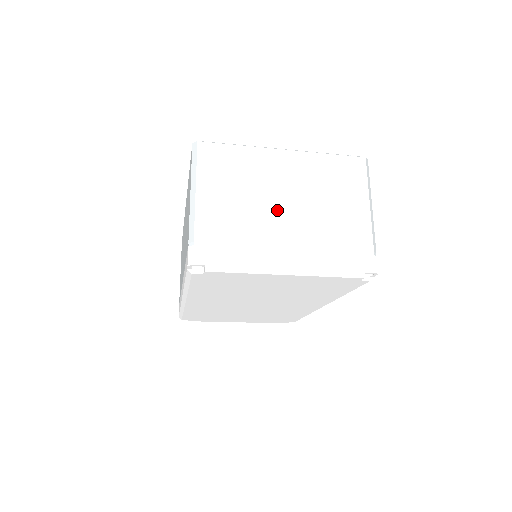
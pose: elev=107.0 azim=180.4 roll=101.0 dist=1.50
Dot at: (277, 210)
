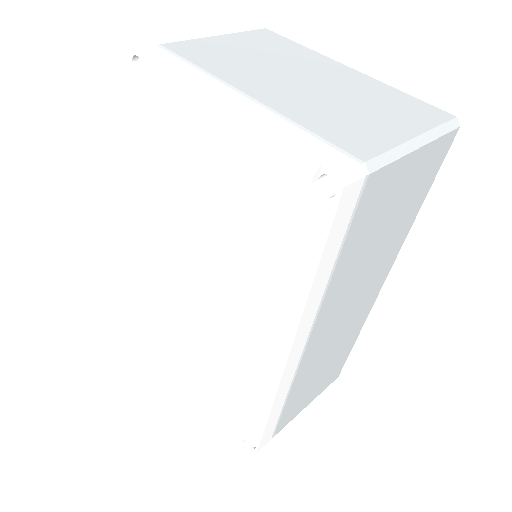
Dot at: (278, 78)
